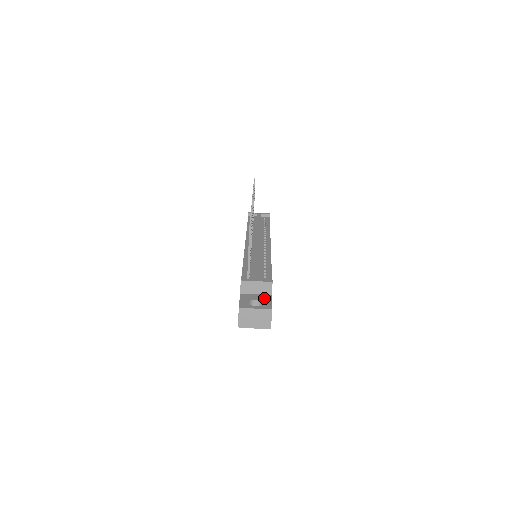
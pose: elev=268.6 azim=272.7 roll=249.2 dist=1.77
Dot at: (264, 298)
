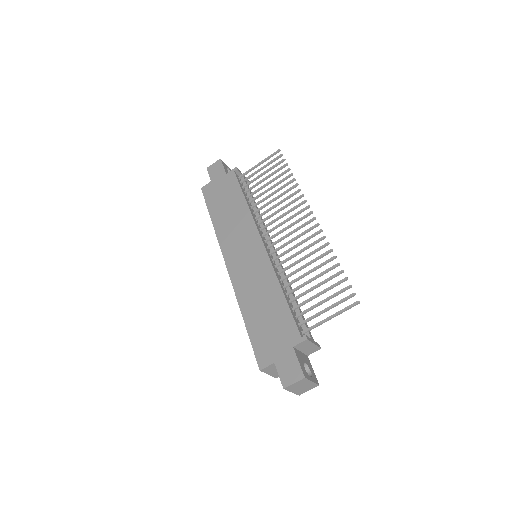
Dot at: (308, 361)
